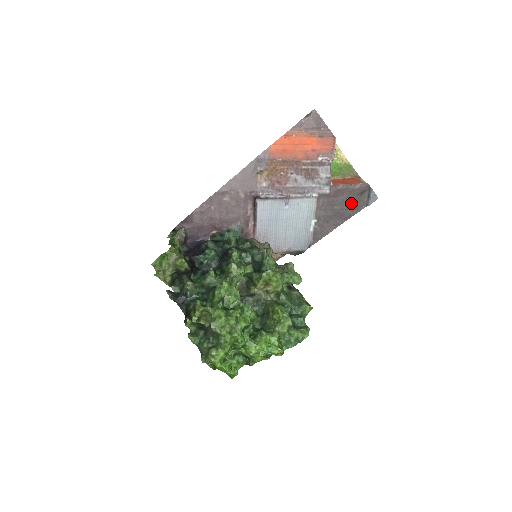
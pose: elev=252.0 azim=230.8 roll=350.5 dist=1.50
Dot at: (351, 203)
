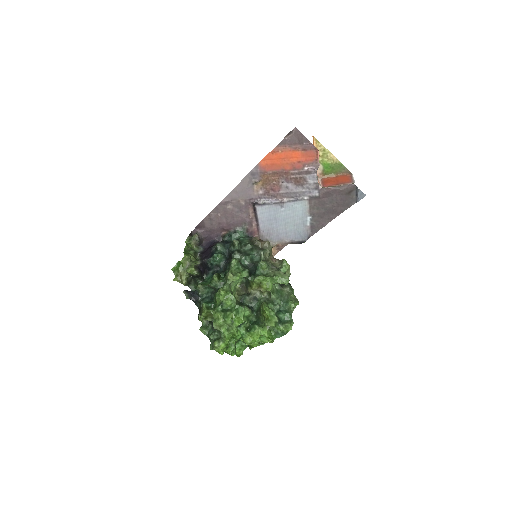
Dot at: (341, 201)
